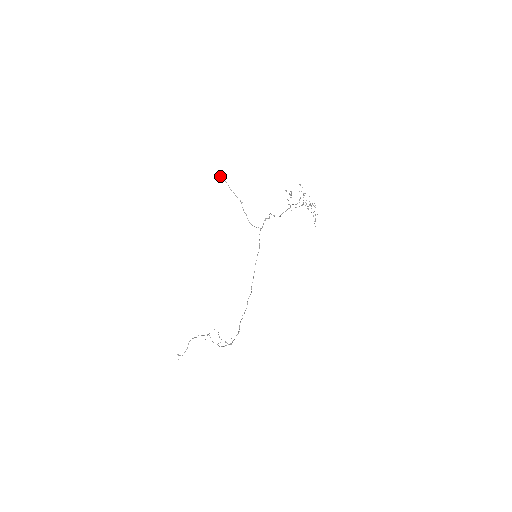
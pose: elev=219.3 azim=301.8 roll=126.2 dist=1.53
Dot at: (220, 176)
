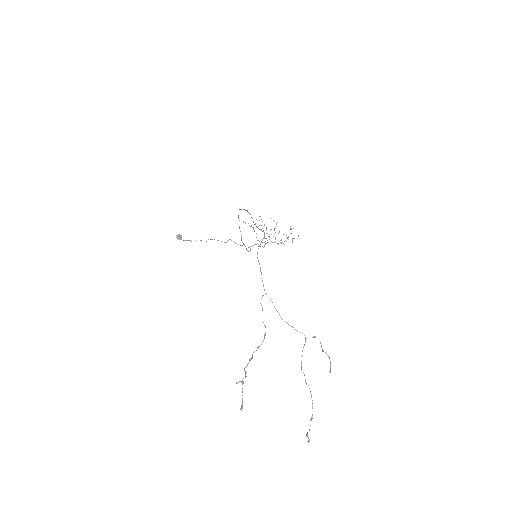
Dot at: (180, 235)
